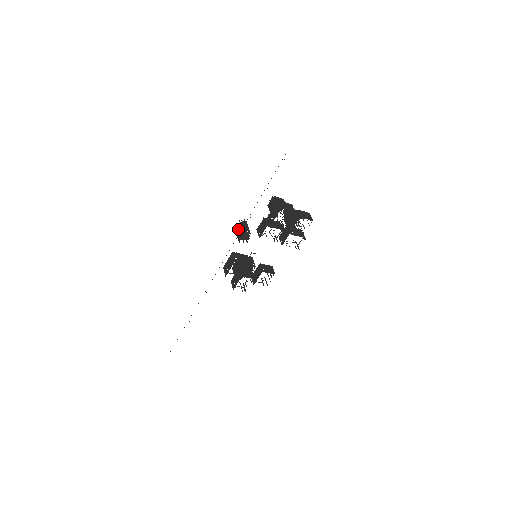
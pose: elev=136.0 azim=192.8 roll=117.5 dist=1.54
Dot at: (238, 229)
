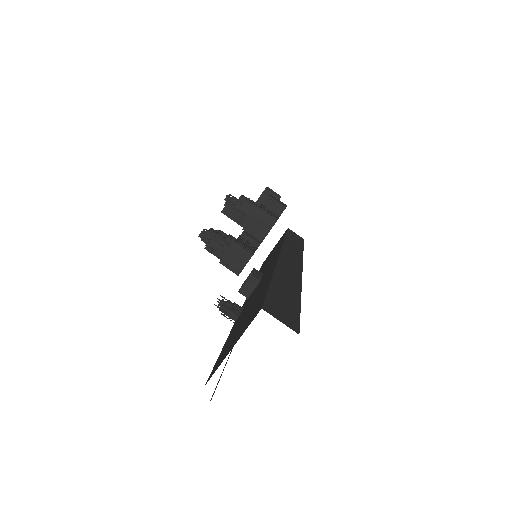
Dot at: occluded
